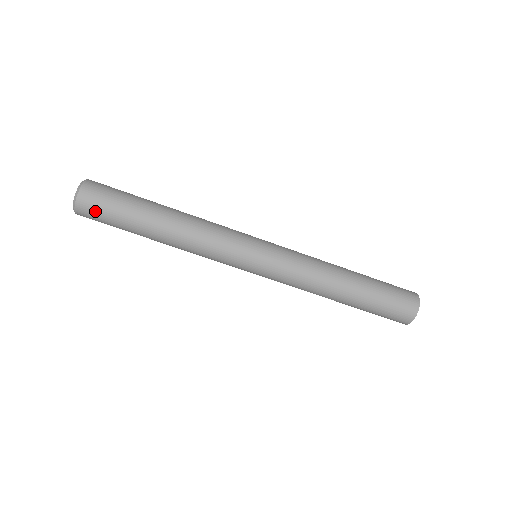
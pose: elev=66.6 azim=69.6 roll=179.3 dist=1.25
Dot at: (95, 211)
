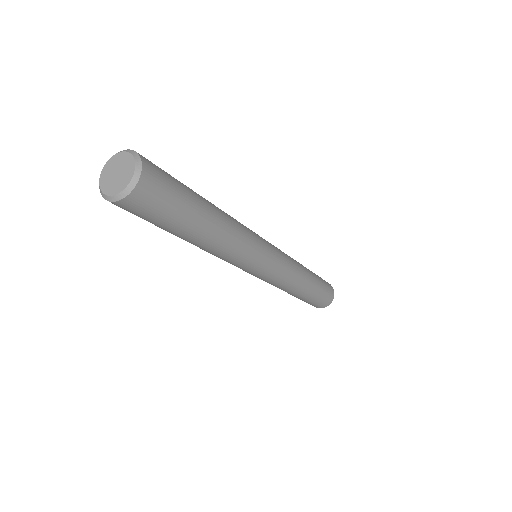
Dot at: (144, 210)
